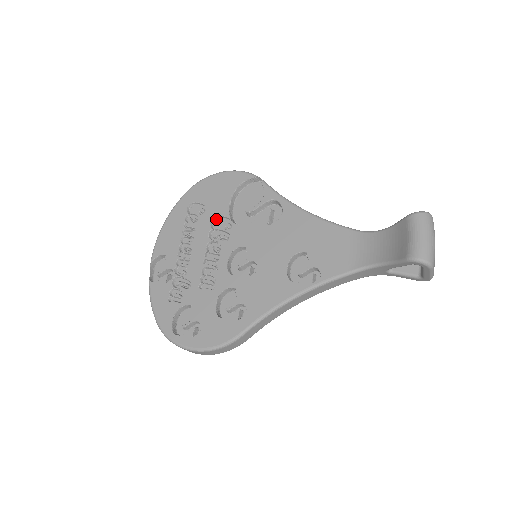
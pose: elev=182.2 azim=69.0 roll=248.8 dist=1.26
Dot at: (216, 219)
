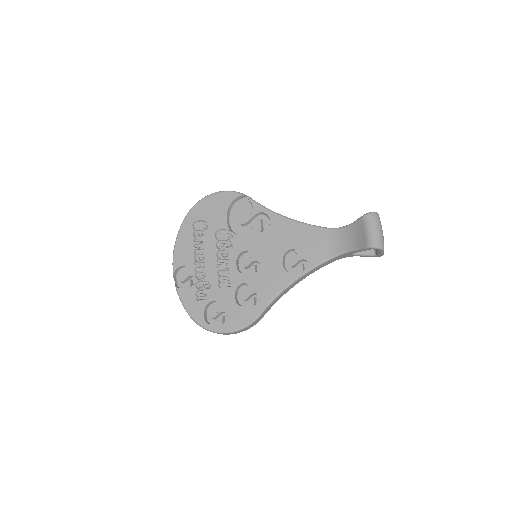
Dot at: (218, 232)
